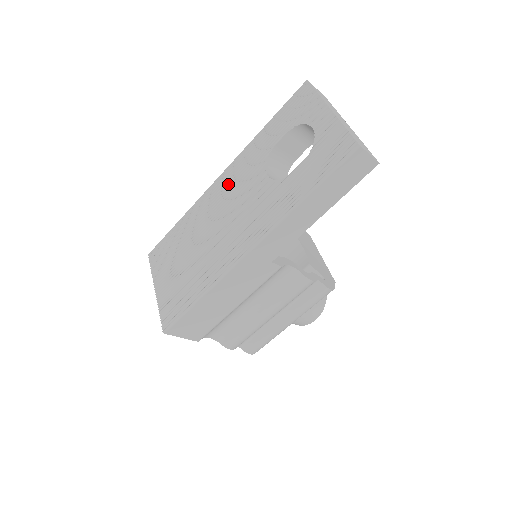
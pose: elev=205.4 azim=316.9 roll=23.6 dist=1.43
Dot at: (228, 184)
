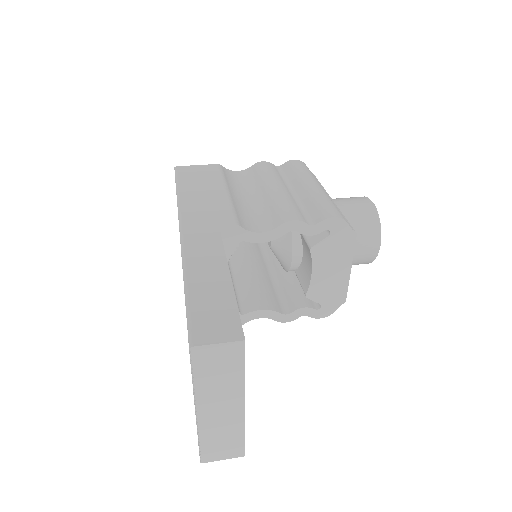
Dot at: occluded
